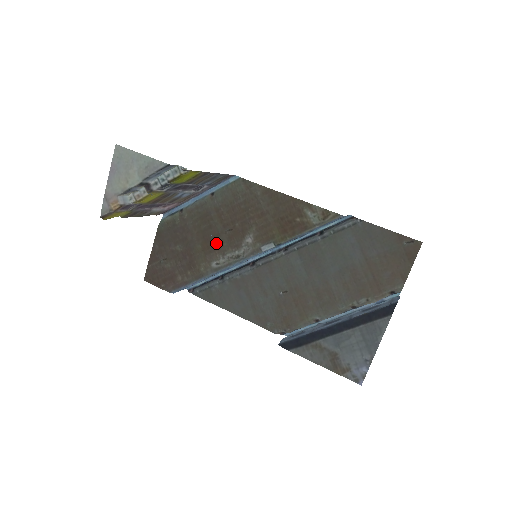
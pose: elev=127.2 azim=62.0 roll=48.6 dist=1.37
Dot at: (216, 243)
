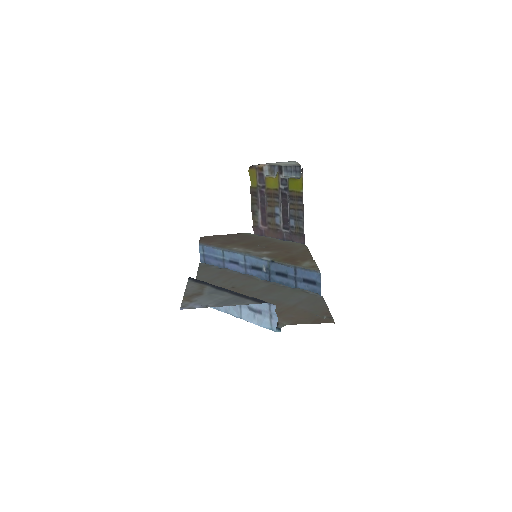
Dot at: (252, 246)
